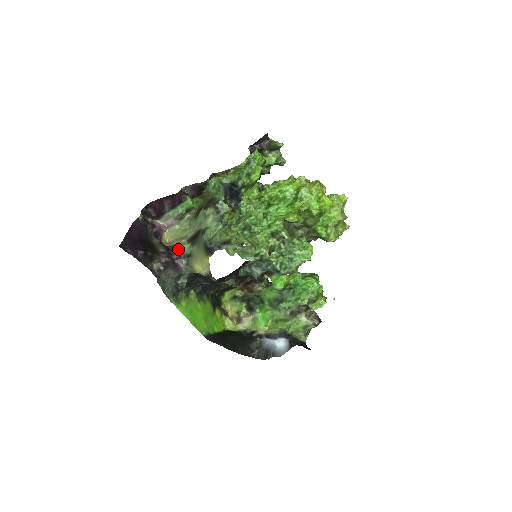
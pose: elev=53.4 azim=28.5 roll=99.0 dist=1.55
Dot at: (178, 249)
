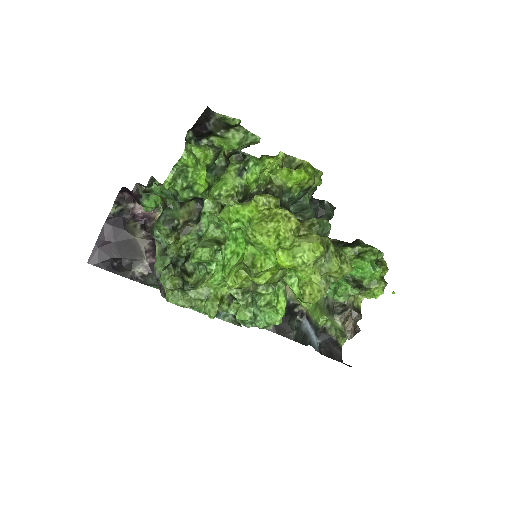
Dot at: occluded
